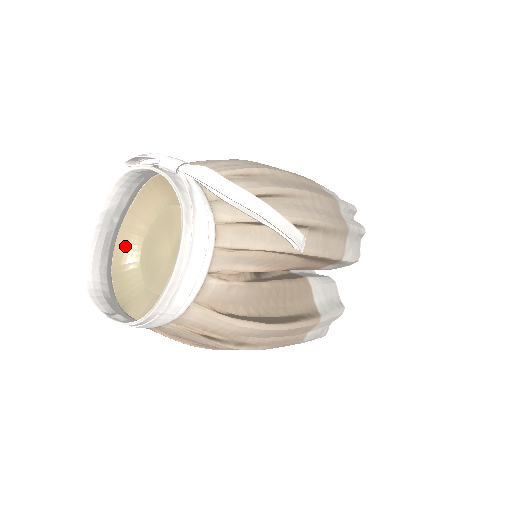
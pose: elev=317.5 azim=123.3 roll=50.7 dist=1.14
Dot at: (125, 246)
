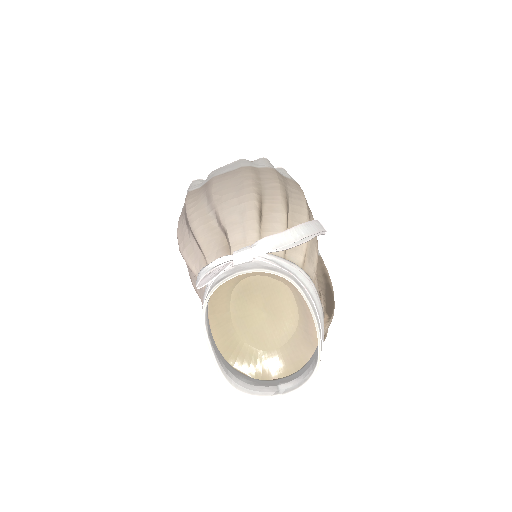
Dot at: (224, 340)
